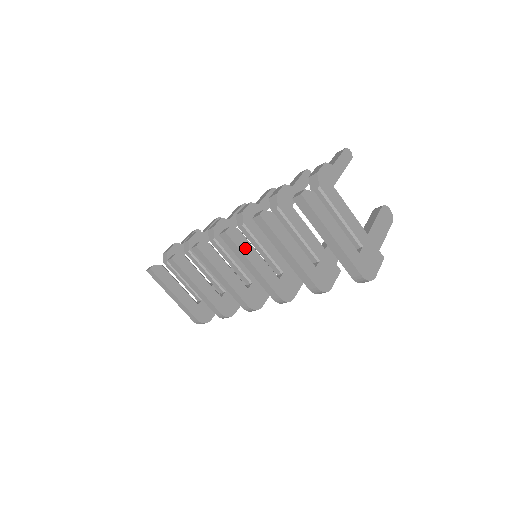
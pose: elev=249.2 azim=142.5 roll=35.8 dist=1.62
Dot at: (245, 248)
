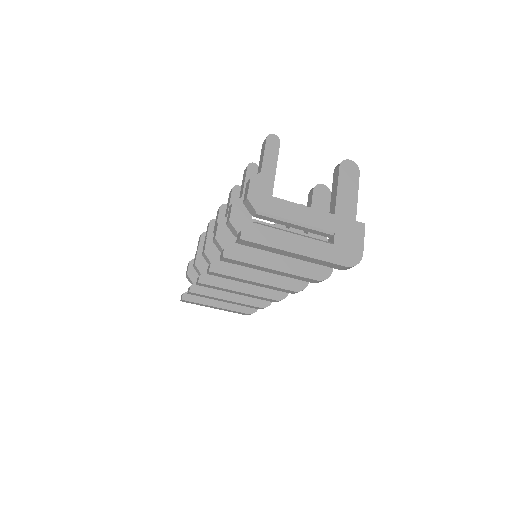
Dot at: (236, 271)
